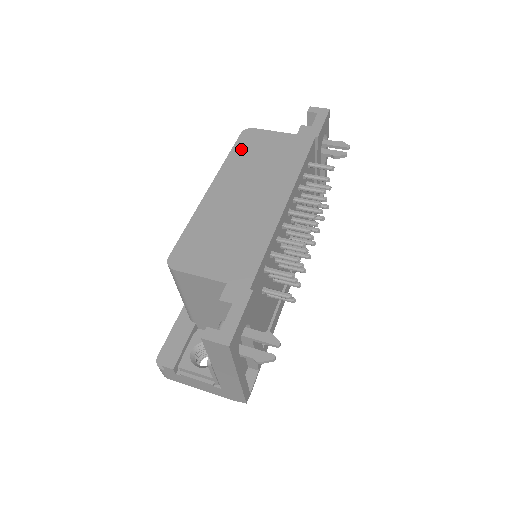
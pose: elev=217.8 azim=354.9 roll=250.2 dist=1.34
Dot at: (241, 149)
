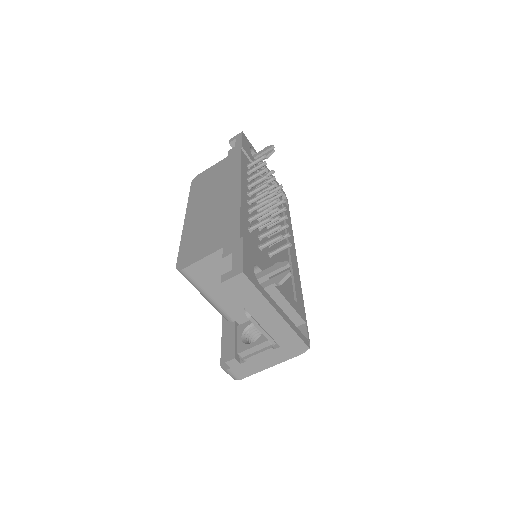
Dot at: (195, 188)
